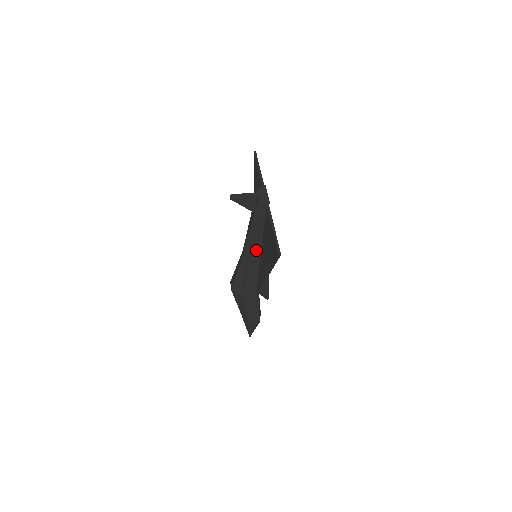
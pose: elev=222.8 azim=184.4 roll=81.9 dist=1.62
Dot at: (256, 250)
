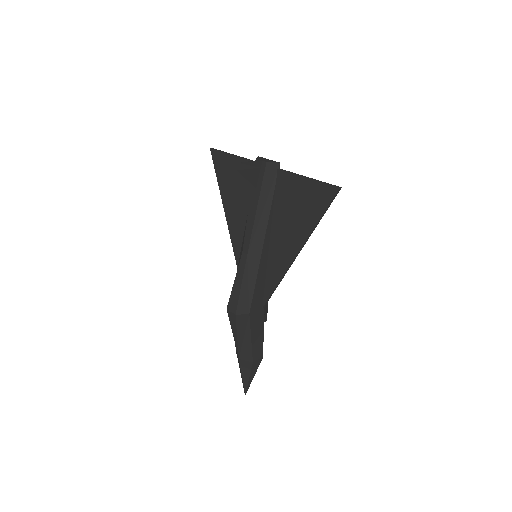
Dot at: (265, 238)
